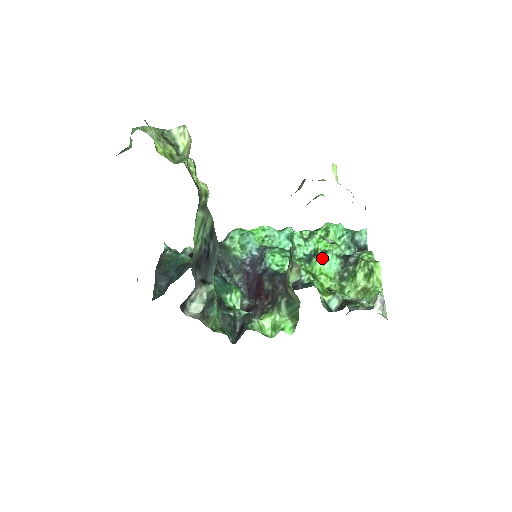
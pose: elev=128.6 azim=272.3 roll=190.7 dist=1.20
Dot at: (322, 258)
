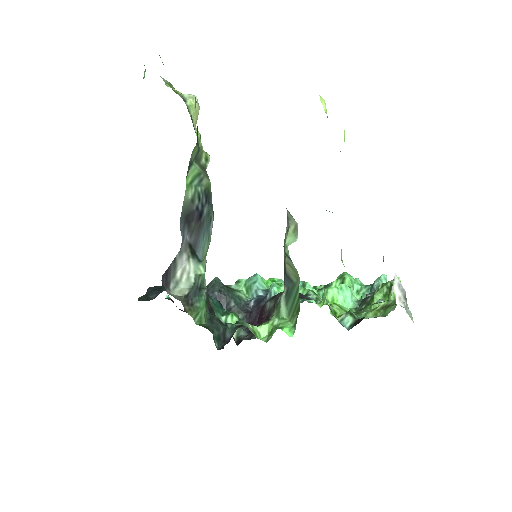
Dot at: (334, 288)
